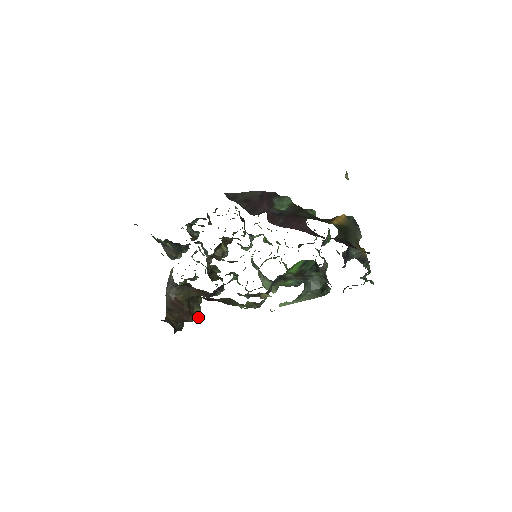
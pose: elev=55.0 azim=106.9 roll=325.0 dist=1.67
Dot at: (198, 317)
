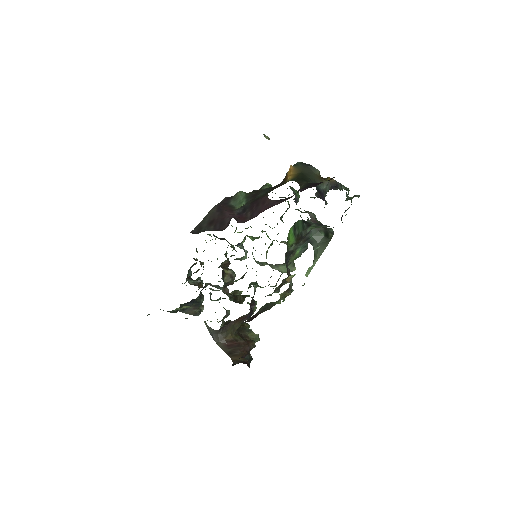
Dot at: (256, 339)
